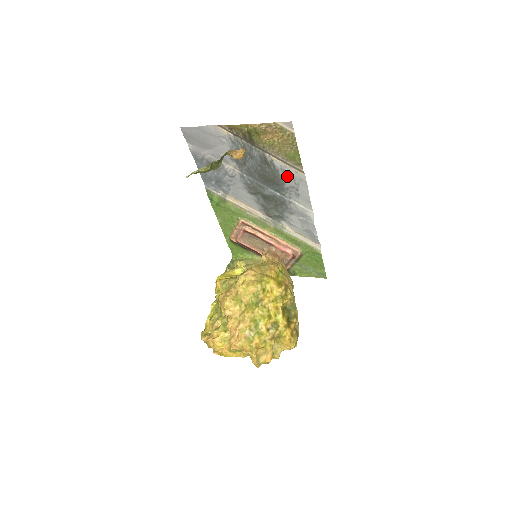
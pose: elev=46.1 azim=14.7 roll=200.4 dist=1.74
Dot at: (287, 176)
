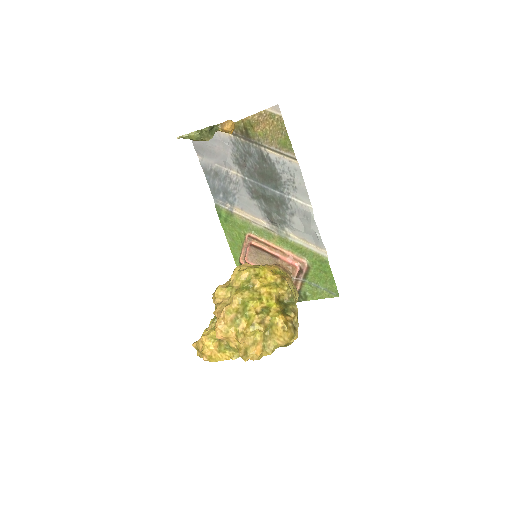
Dot at: (283, 168)
